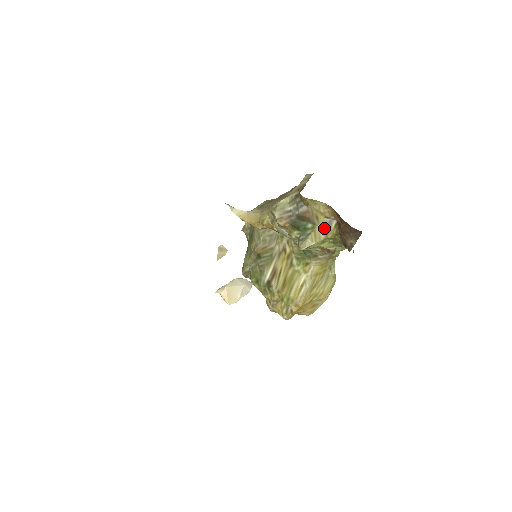
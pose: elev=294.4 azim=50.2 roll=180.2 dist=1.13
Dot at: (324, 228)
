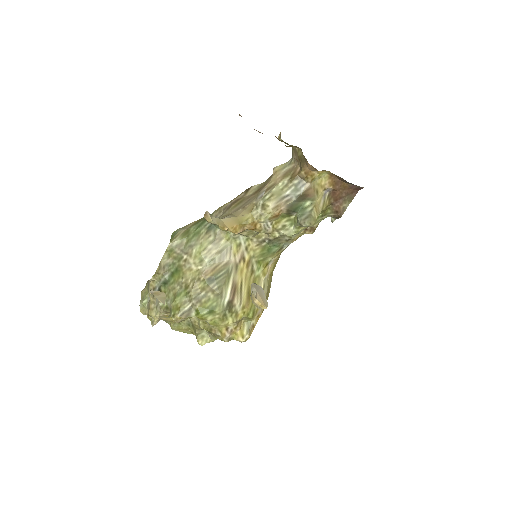
Dot at: (321, 201)
